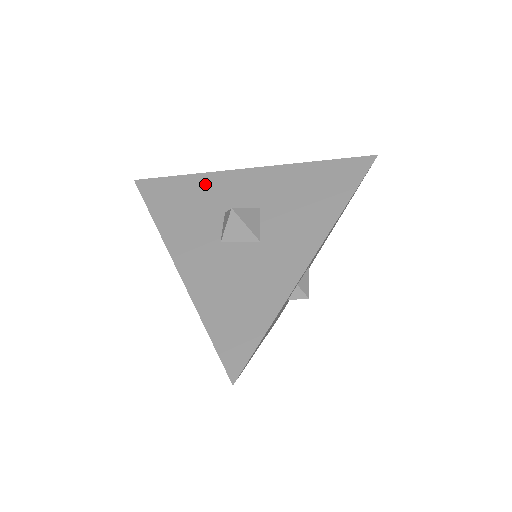
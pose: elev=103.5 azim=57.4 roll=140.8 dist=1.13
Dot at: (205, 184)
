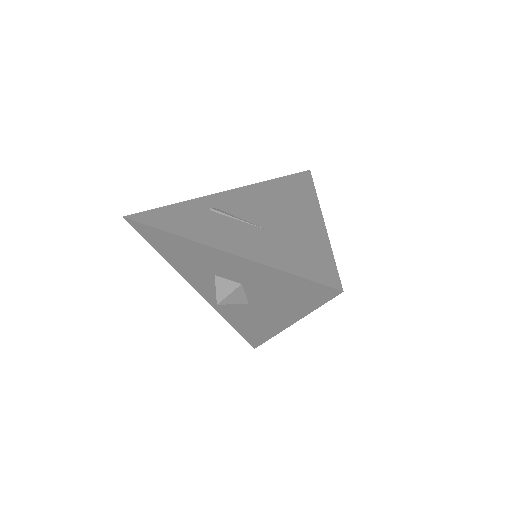
Dot at: (187, 247)
